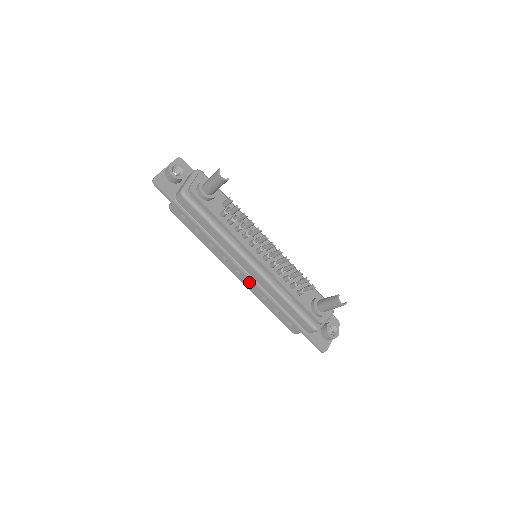
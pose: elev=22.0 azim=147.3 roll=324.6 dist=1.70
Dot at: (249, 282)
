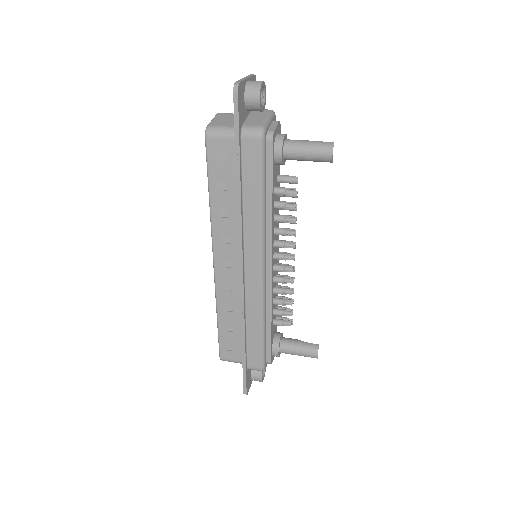
Dot at: (228, 282)
